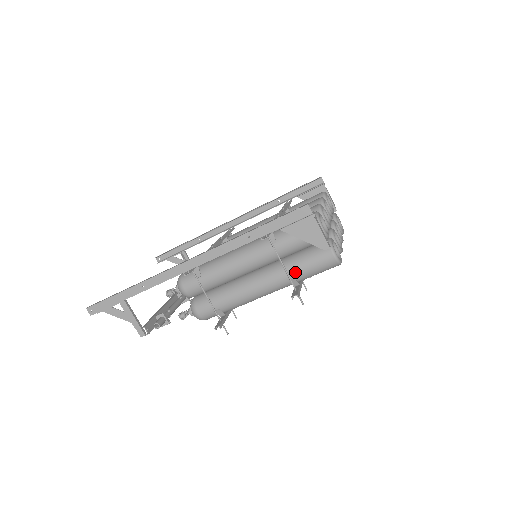
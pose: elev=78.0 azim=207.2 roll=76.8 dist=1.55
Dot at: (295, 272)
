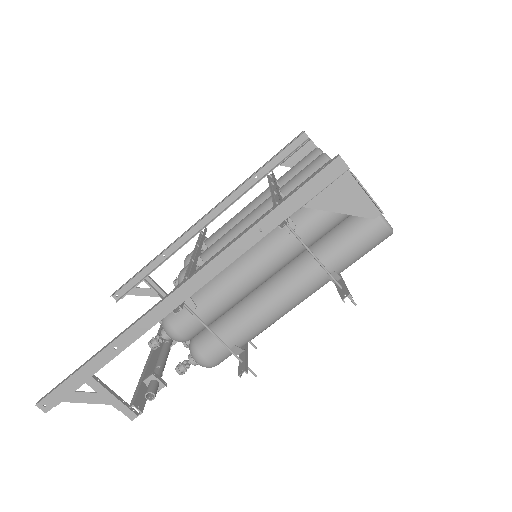
Dot at: (333, 263)
